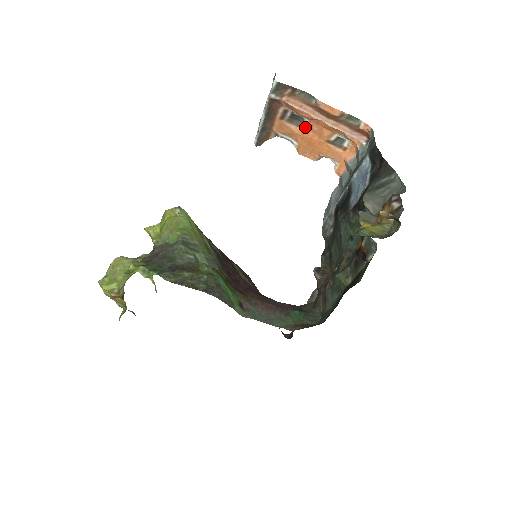
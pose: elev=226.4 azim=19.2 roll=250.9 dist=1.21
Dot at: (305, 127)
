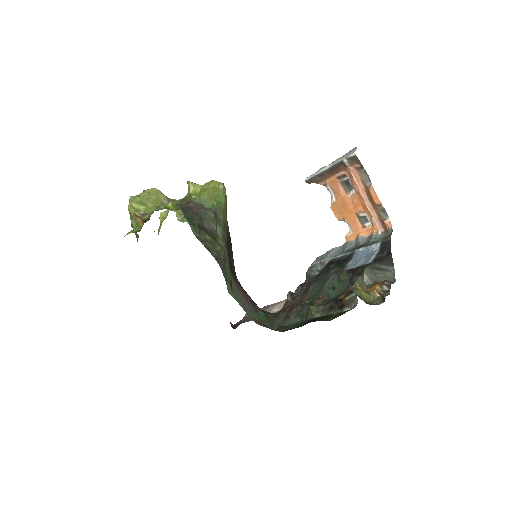
Dot at: (349, 194)
